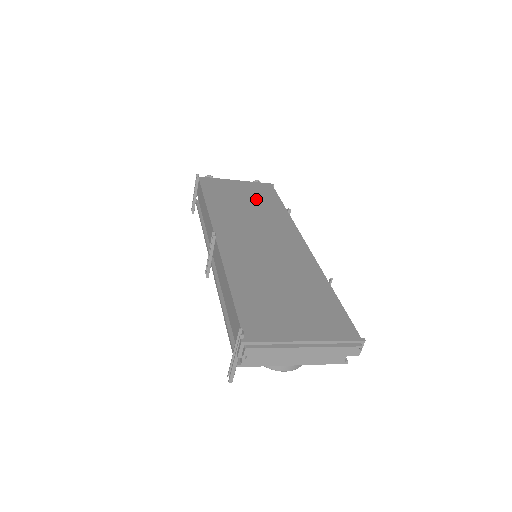
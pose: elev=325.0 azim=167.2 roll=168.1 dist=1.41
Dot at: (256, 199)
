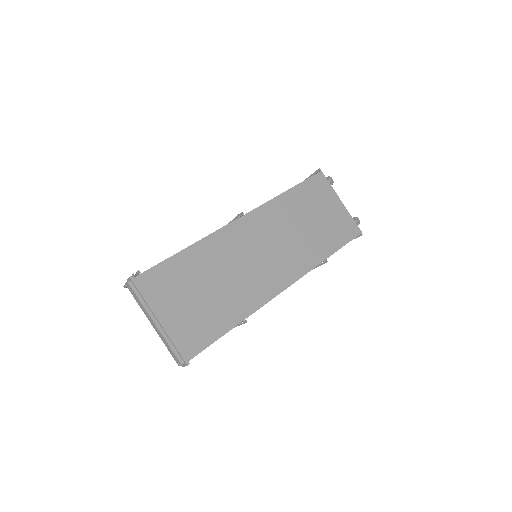
Dot at: (323, 228)
